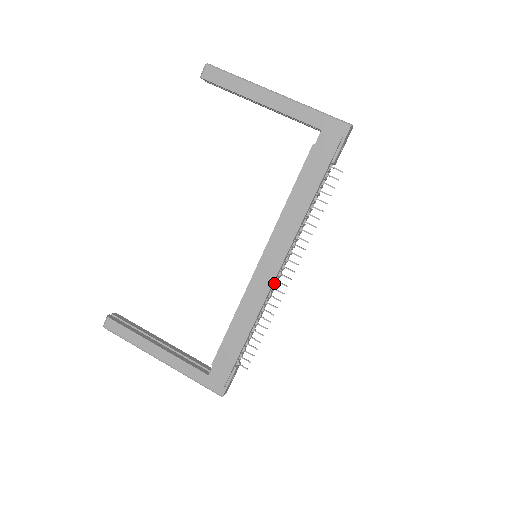
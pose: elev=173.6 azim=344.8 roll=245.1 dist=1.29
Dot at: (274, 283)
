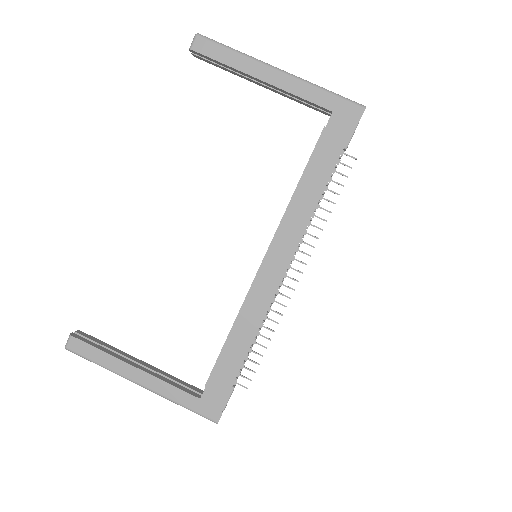
Dot at: (279, 286)
